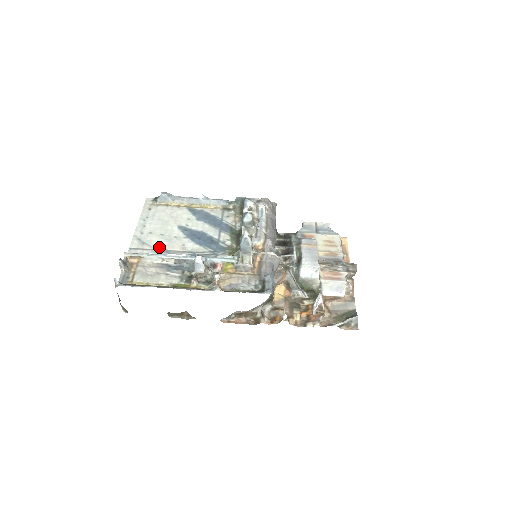
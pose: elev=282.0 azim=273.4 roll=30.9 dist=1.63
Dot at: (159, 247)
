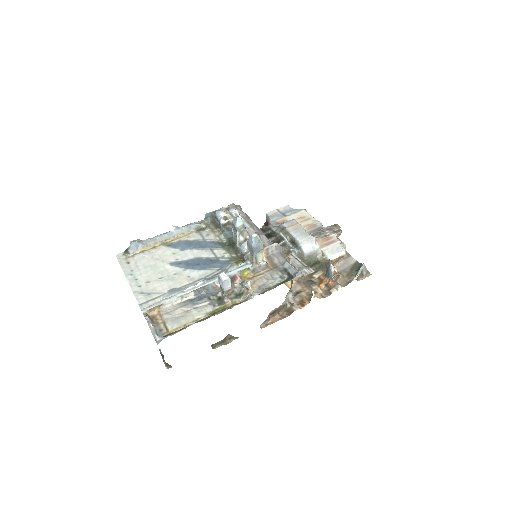
Dot at: (167, 290)
